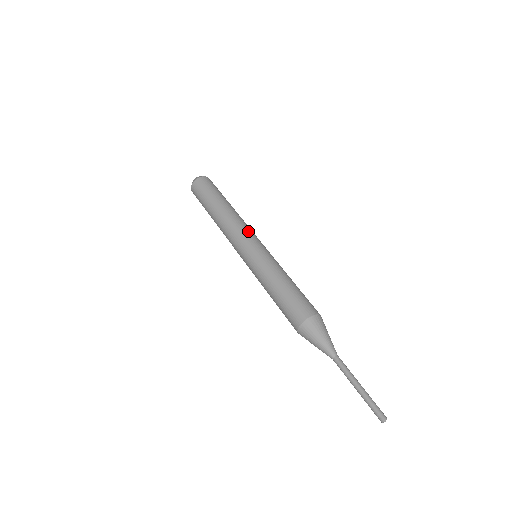
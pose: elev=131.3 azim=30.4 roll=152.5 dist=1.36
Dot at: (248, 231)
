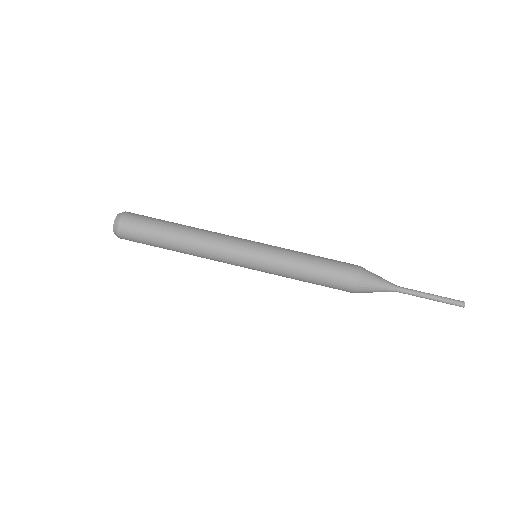
Dot at: (228, 254)
